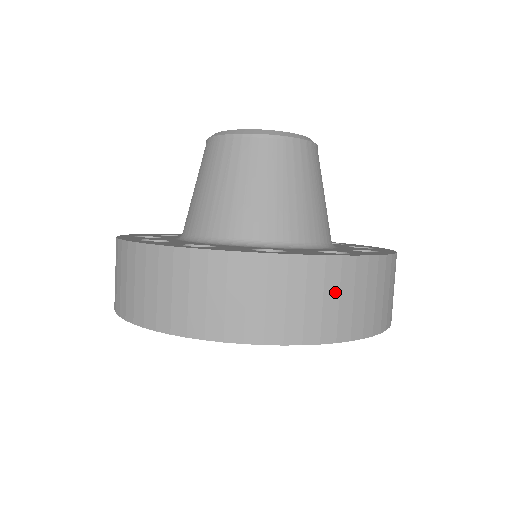
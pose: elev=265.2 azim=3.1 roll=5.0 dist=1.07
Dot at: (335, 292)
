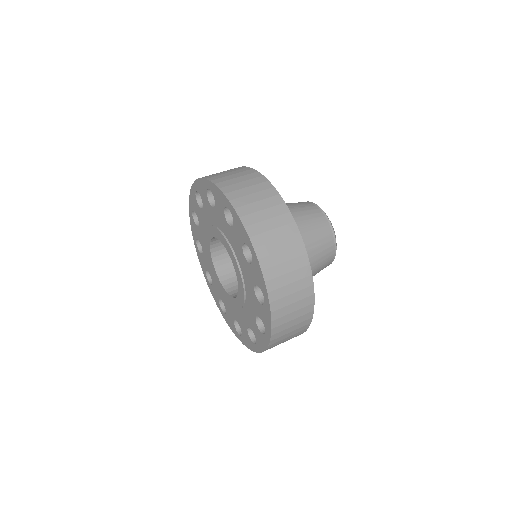
Dot at: (249, 184)
